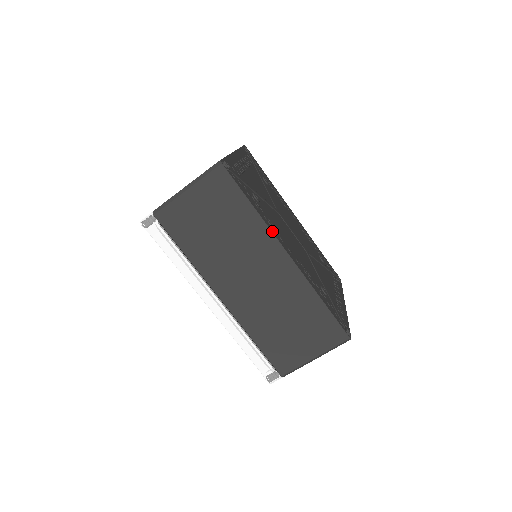
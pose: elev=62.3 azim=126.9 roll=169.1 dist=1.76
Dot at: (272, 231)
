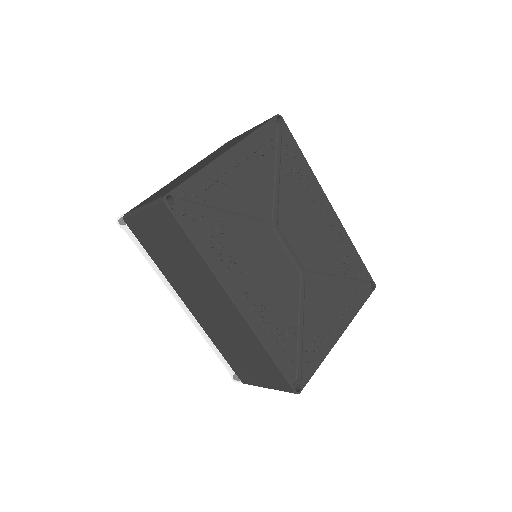
Dot at: (219, 278)
